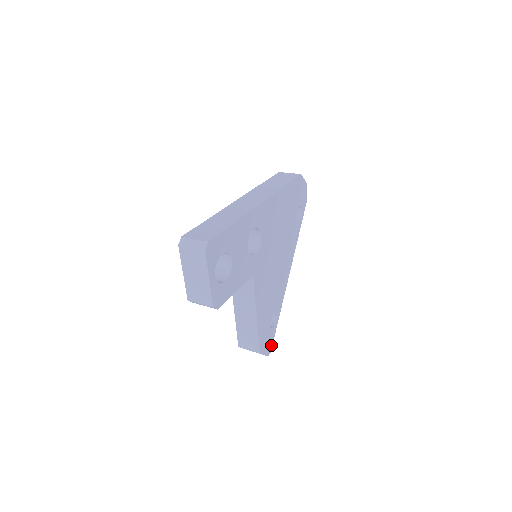
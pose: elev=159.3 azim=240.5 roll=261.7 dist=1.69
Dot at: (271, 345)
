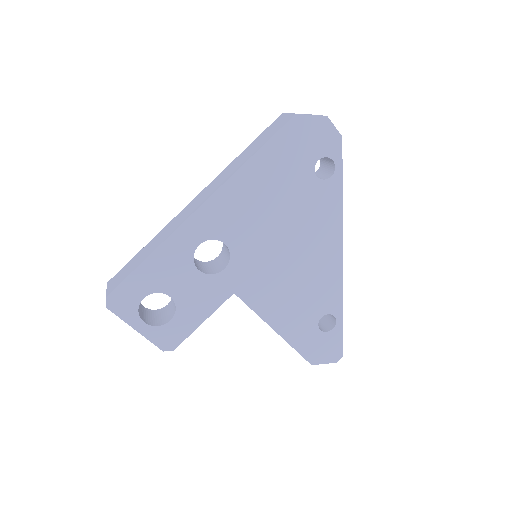
Dot at: (339, 349)
